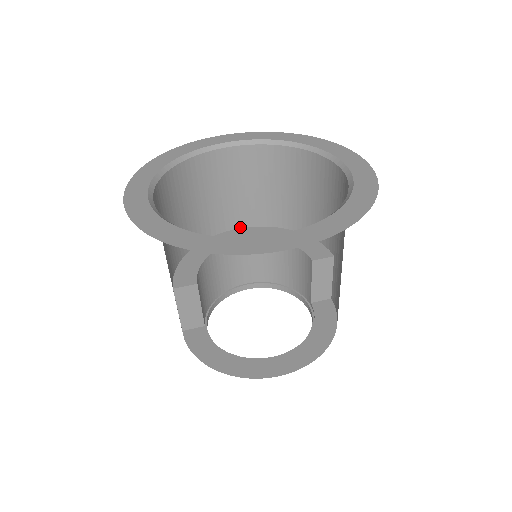
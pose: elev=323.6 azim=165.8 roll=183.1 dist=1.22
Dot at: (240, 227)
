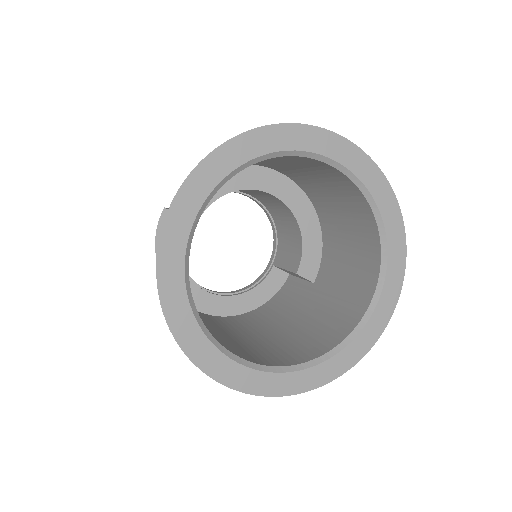
Dot at: (289, 177)
